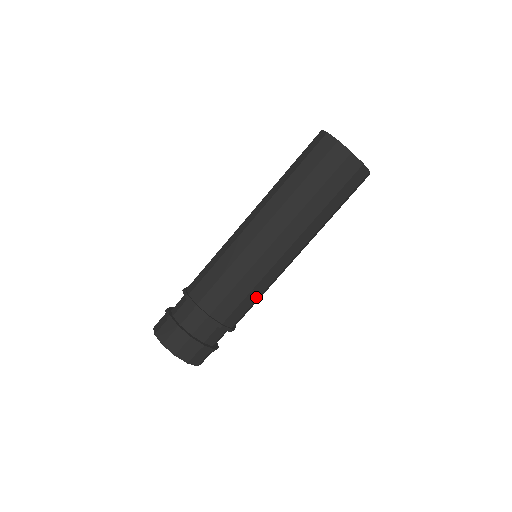
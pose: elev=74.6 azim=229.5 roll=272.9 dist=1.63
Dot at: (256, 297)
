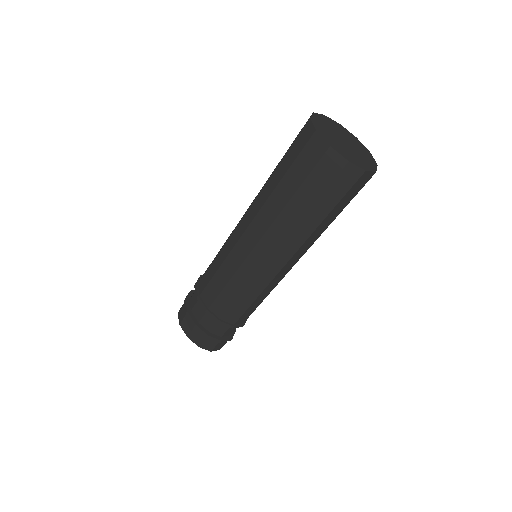
Dot at: (251, 300)
